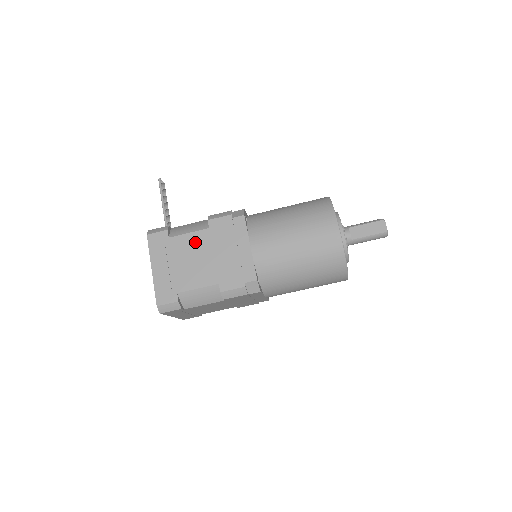
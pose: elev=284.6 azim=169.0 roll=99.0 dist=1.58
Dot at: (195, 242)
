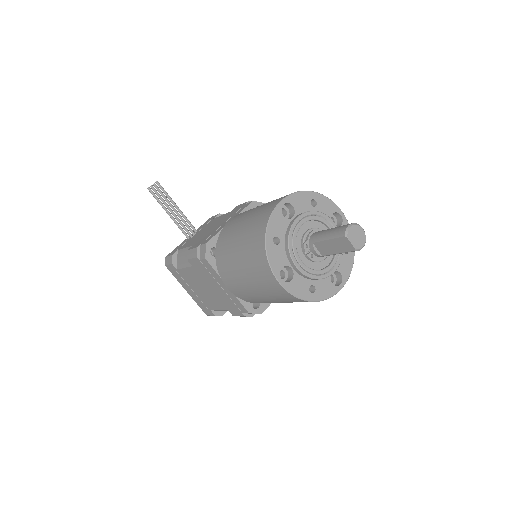
Dot at: (193, 276)
